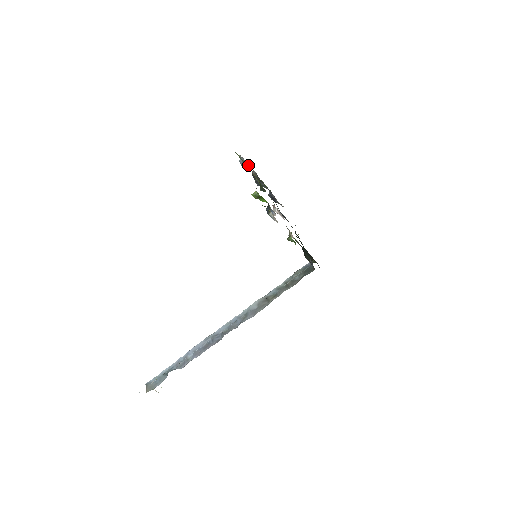
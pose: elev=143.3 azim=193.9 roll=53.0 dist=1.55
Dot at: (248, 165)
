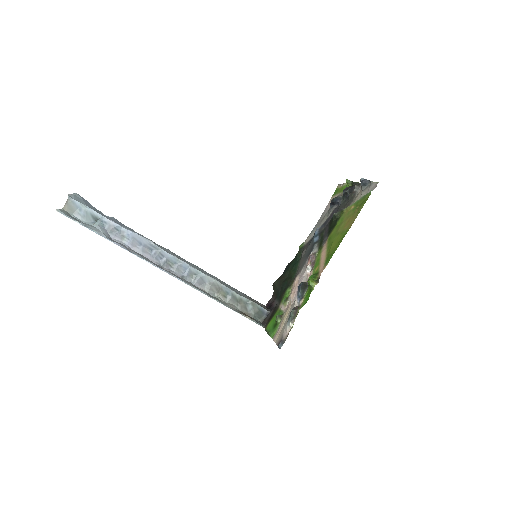
Dot at: (363, 189)
